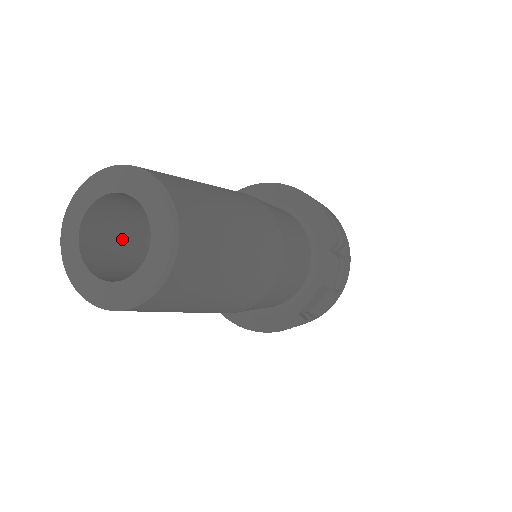
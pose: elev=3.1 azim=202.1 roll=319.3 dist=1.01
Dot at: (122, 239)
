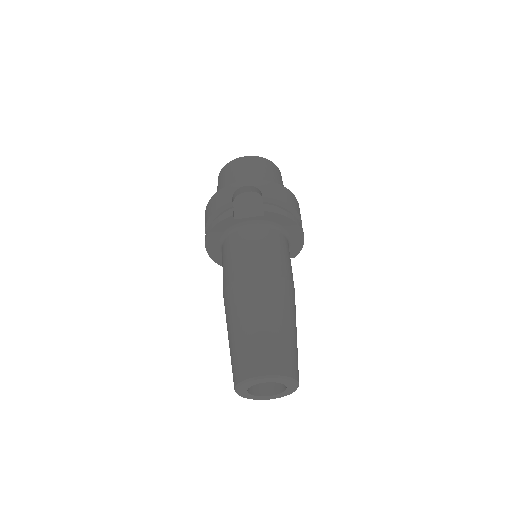
Dot at: occluded
